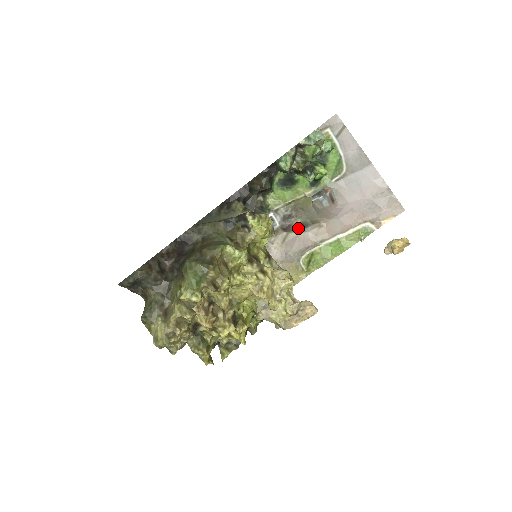
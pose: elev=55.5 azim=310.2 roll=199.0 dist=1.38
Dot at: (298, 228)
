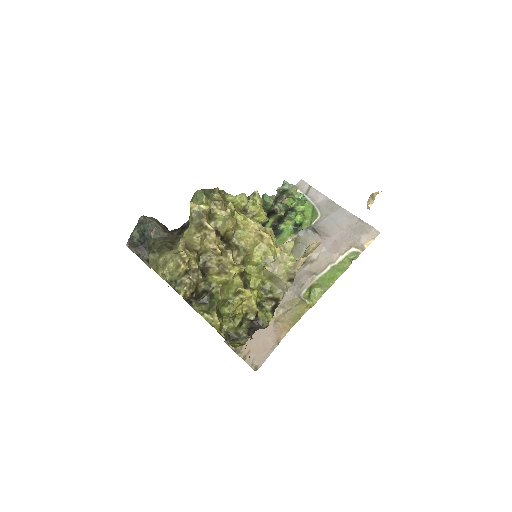
Dot at: occluded
